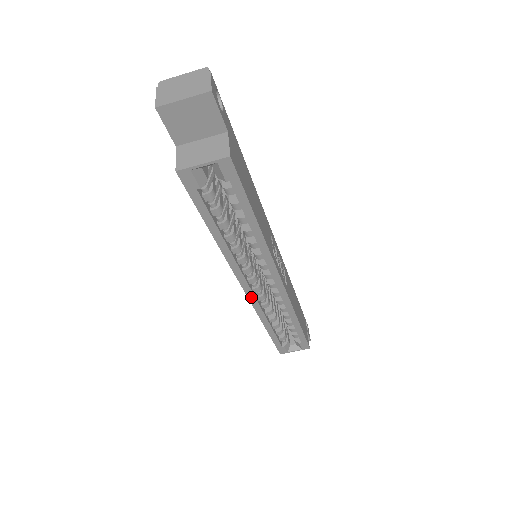
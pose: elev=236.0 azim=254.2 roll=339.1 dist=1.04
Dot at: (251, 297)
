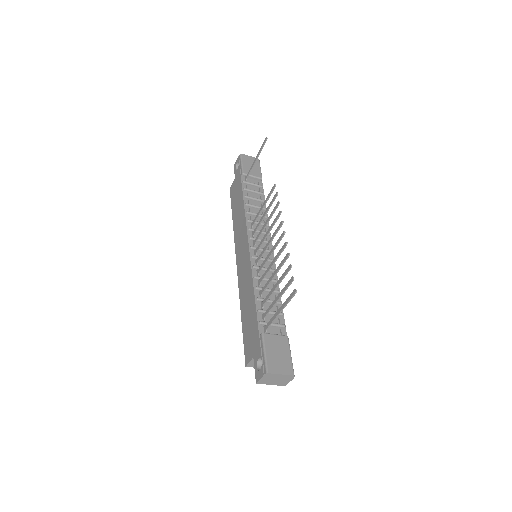
Dot at: occluded
